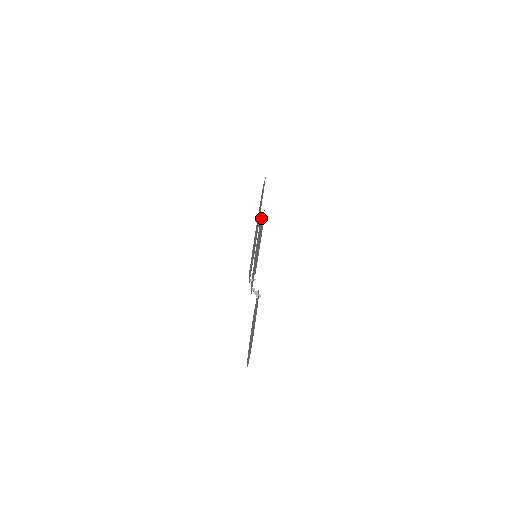
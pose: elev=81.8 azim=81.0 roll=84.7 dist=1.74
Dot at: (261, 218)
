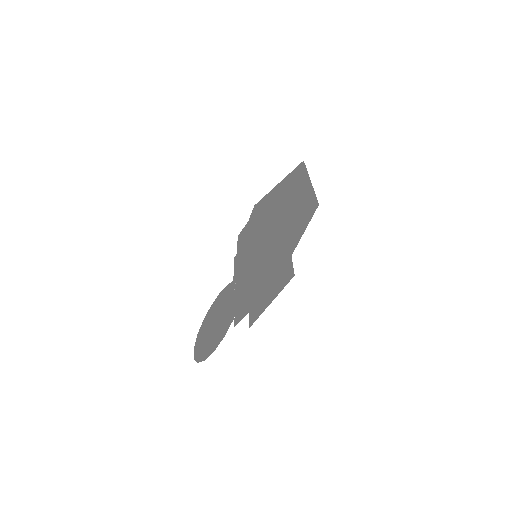
Dot at: occluded
